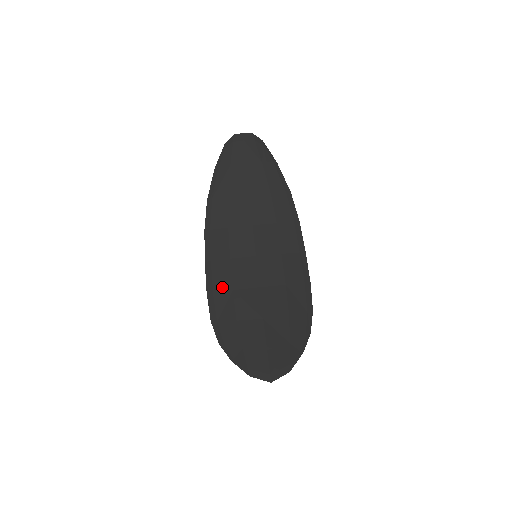
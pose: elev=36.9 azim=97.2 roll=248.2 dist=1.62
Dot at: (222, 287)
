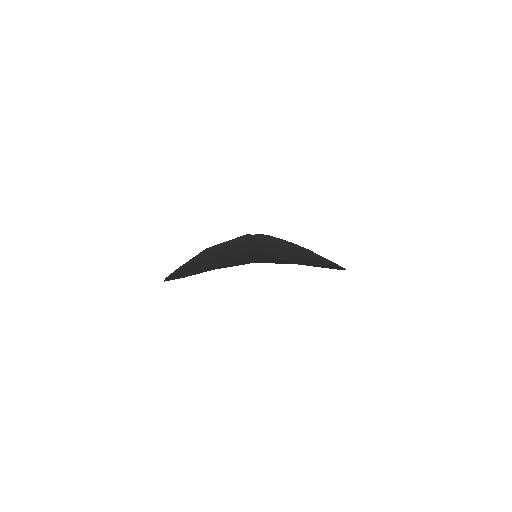
Dot at: occluded
